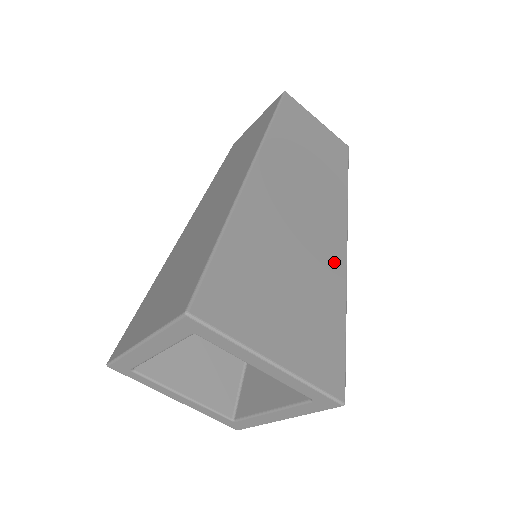
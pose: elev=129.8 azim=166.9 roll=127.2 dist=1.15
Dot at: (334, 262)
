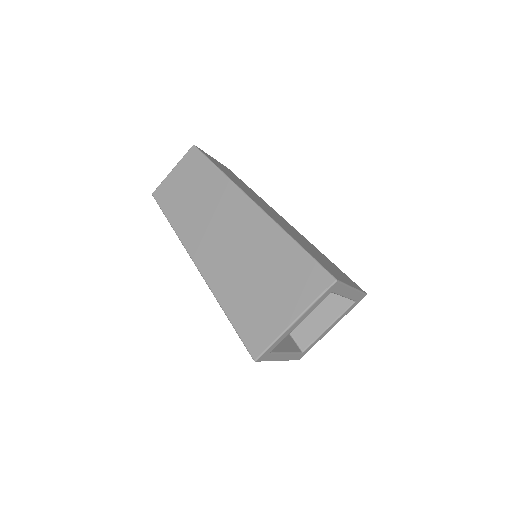
Dot at: (302, 236)
